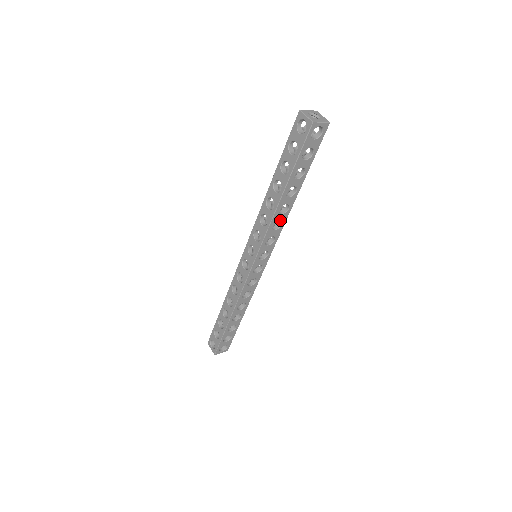
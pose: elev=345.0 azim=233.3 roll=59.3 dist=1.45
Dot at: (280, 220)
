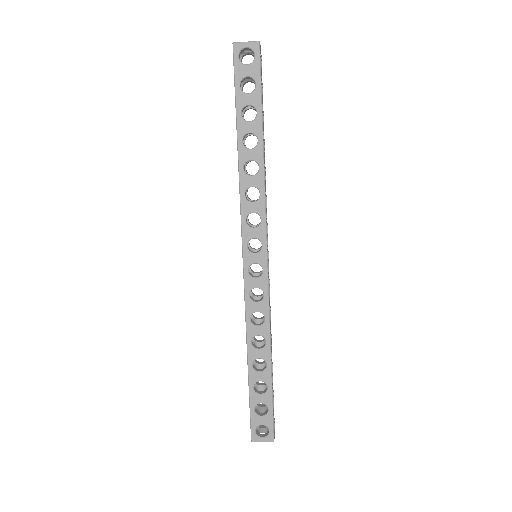
Dot at: (254, 186)
